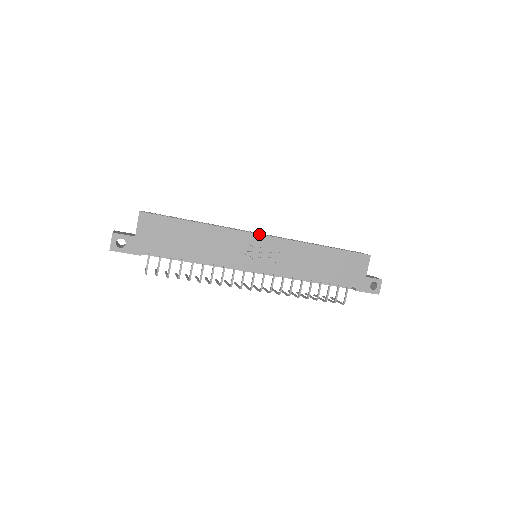
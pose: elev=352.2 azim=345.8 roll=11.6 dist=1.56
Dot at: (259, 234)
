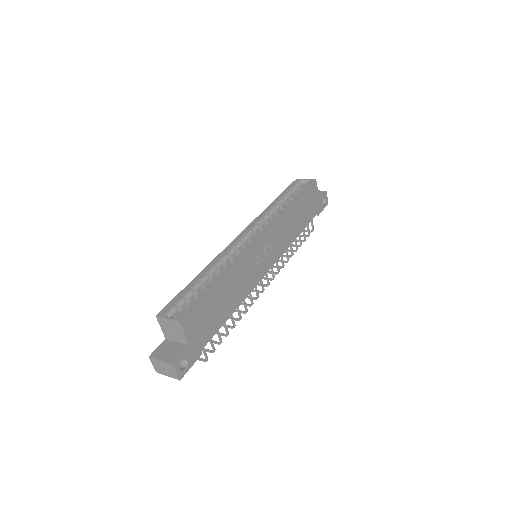
Dot at: (259, 239)
